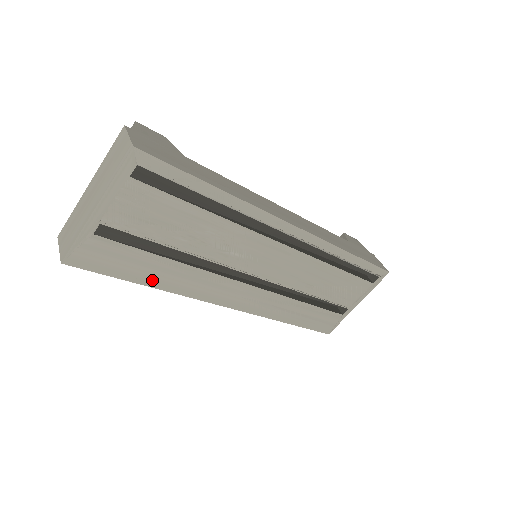
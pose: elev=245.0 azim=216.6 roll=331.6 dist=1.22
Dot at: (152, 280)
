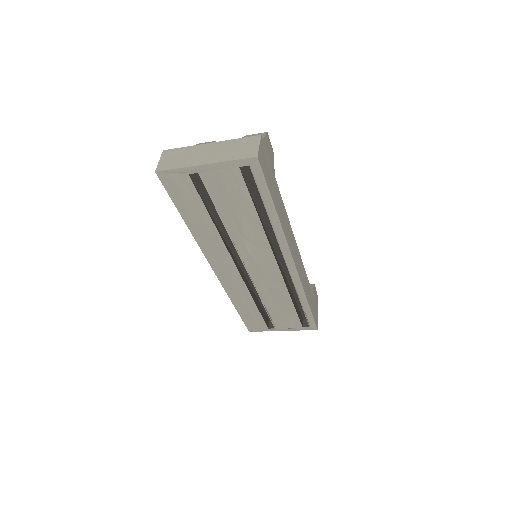
Dot at: (190, 221)
